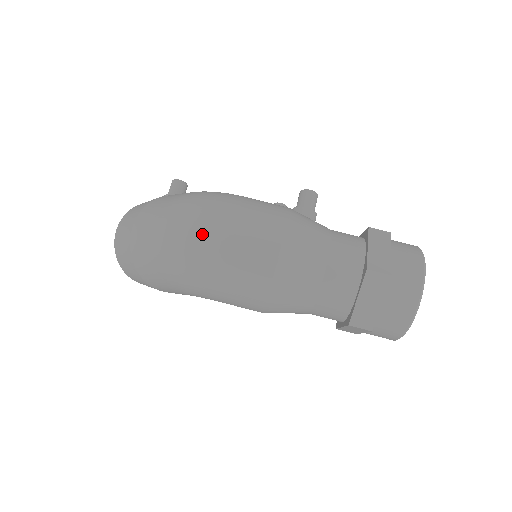
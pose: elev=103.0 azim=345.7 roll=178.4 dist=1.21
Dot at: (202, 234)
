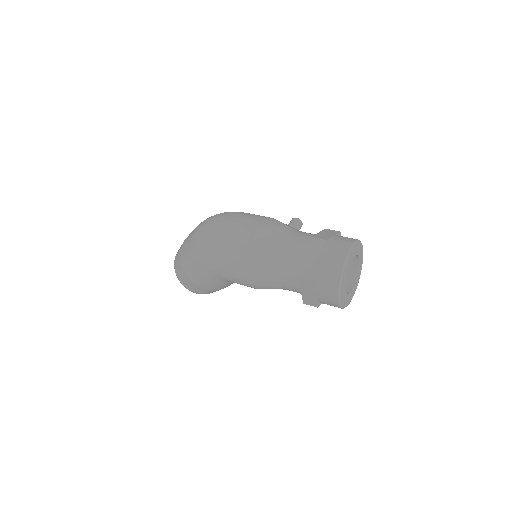
Dot at: (216, 222)
